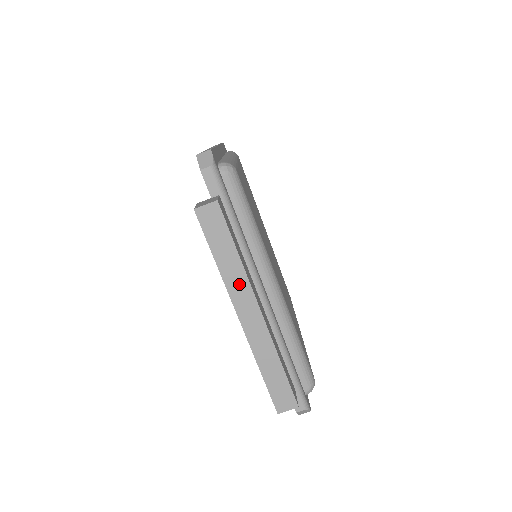
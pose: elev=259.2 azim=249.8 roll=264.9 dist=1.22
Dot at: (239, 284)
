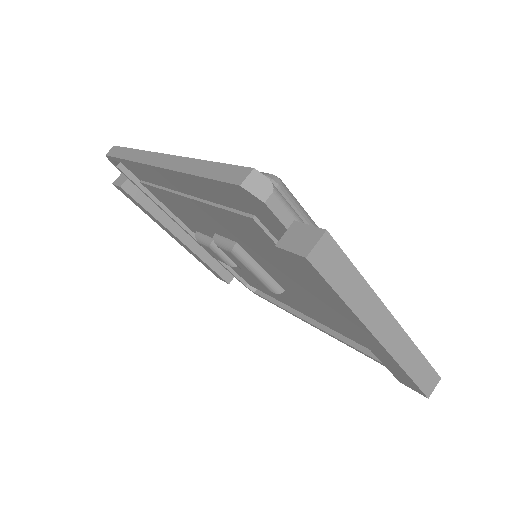
Dot at: (370, 307)
